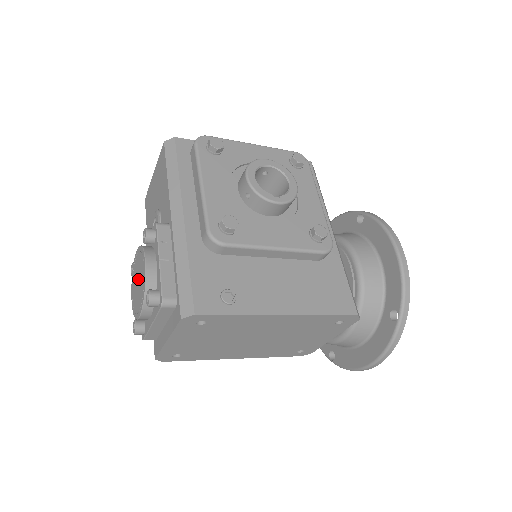
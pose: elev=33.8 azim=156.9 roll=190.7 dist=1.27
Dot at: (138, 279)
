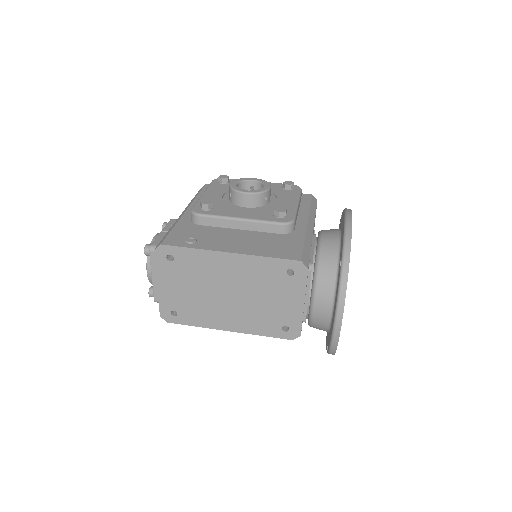
Dot at: occluded
